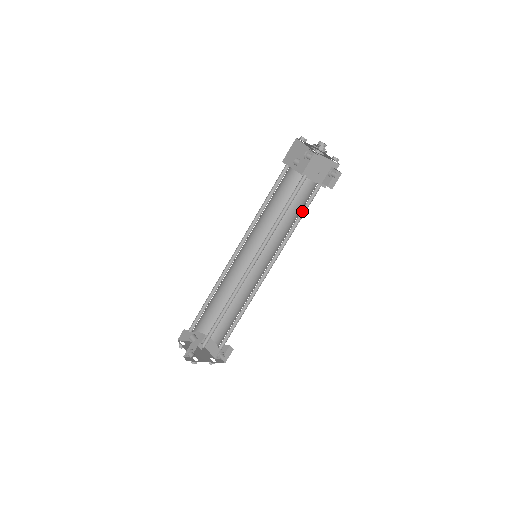
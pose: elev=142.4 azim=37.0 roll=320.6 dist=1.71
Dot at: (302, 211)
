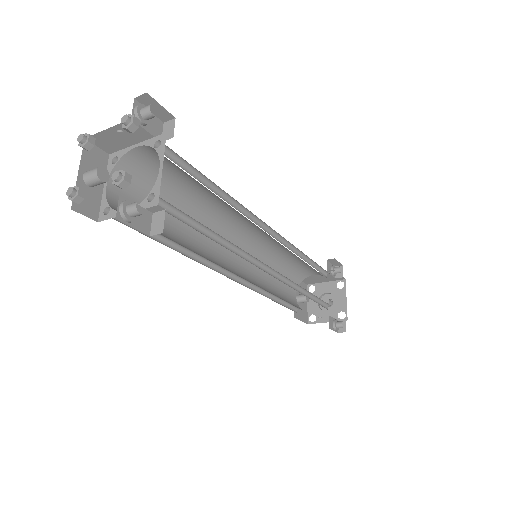
Dot at: (311, 299)
